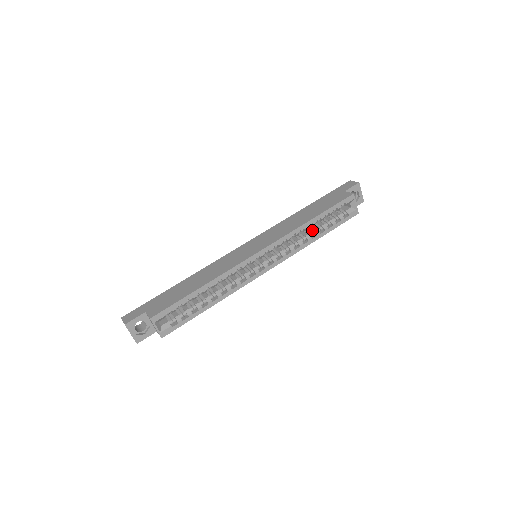
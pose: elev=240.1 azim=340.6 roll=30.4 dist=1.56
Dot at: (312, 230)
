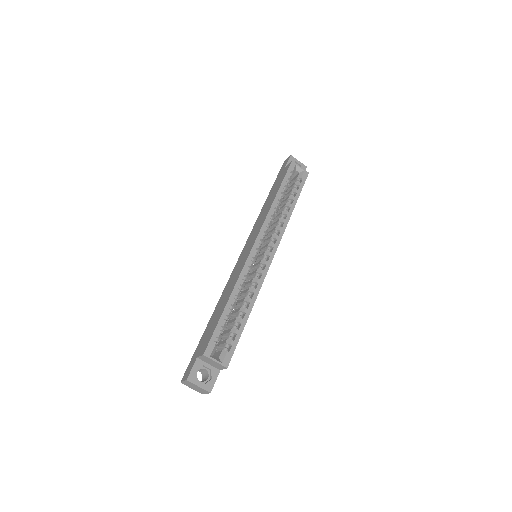
Dot at: (283, 207)
